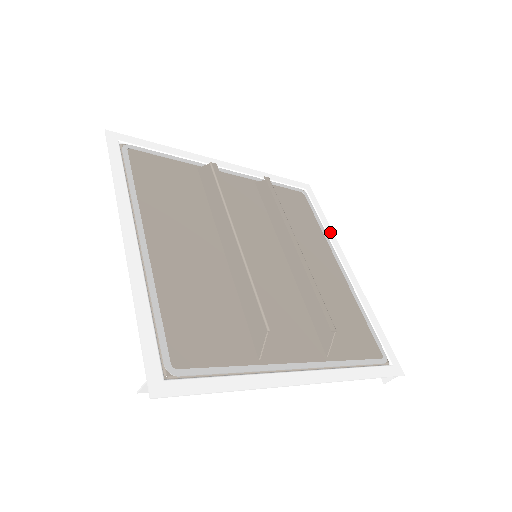
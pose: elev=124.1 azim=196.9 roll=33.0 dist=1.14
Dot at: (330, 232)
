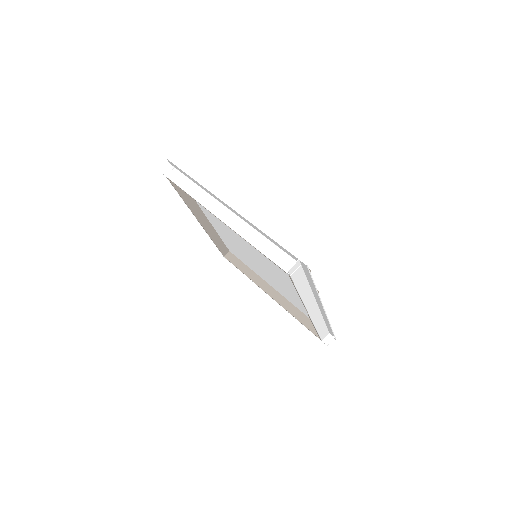
Dot at: occluded
